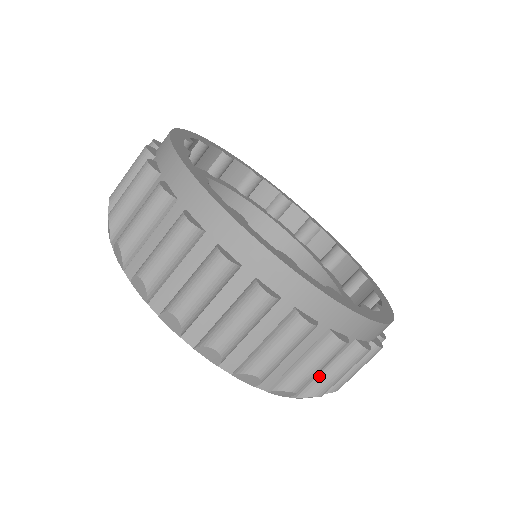
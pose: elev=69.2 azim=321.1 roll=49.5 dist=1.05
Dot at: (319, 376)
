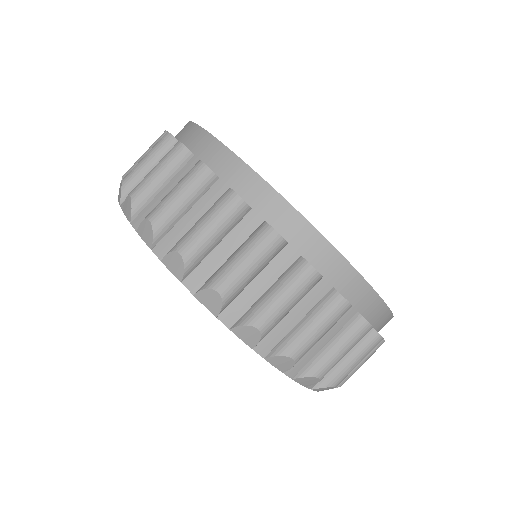
Dot at: (292, 330)
